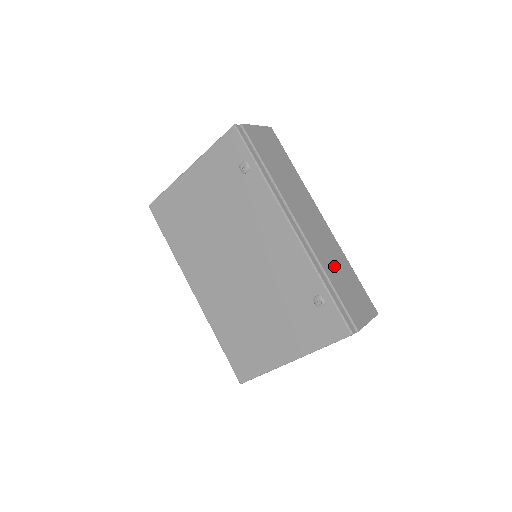
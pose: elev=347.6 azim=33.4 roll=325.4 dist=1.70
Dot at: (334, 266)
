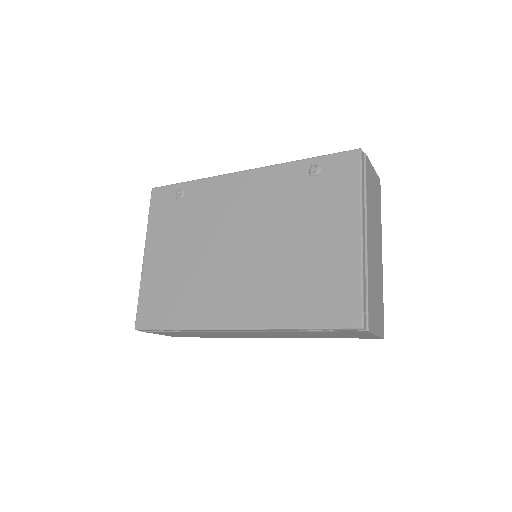
Dot at: occluded
